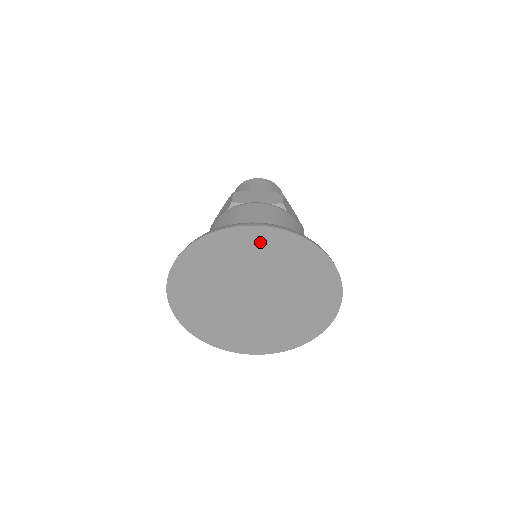
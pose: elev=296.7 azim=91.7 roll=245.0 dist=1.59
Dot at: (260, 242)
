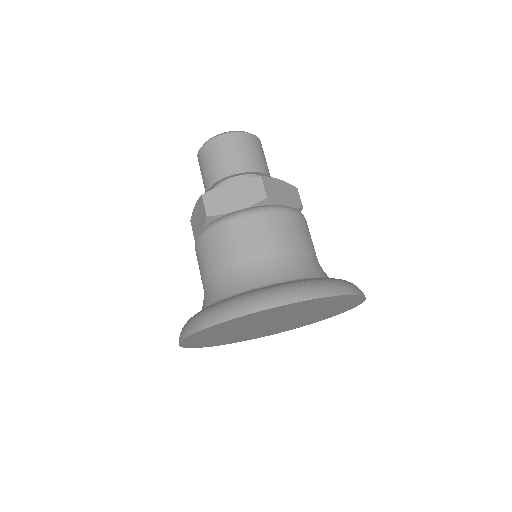
Dot at: (265, 314)
